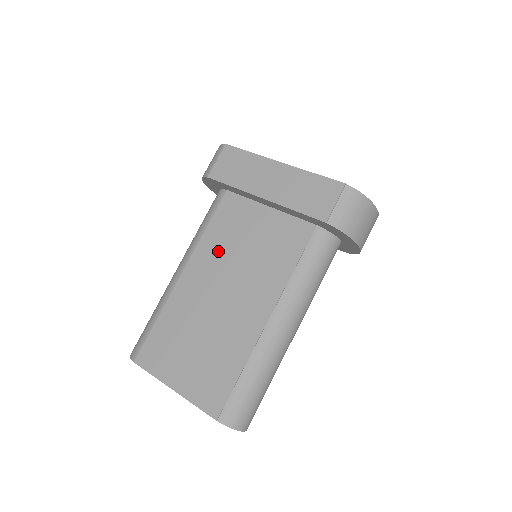
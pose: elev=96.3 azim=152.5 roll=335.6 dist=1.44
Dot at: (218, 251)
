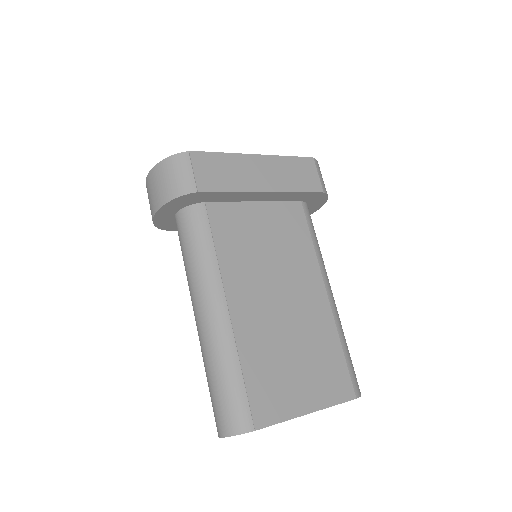
Dot at: (245, 264)
